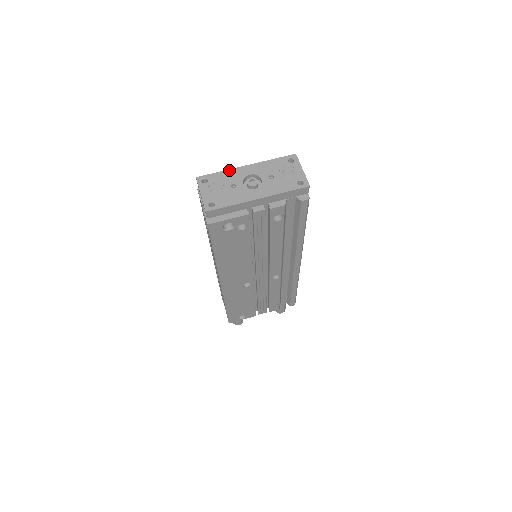
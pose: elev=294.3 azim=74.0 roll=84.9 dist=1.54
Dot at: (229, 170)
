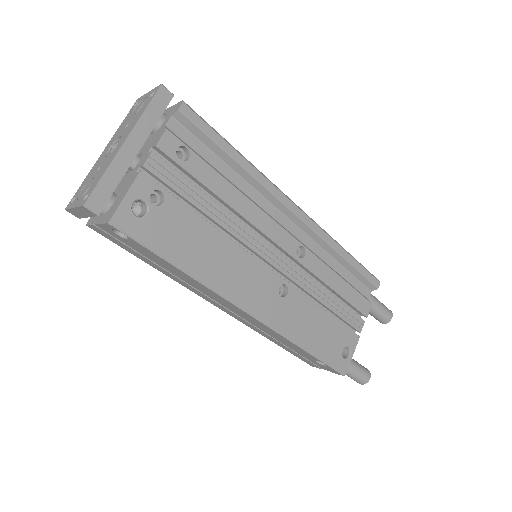
Dot at: (90, 171)
